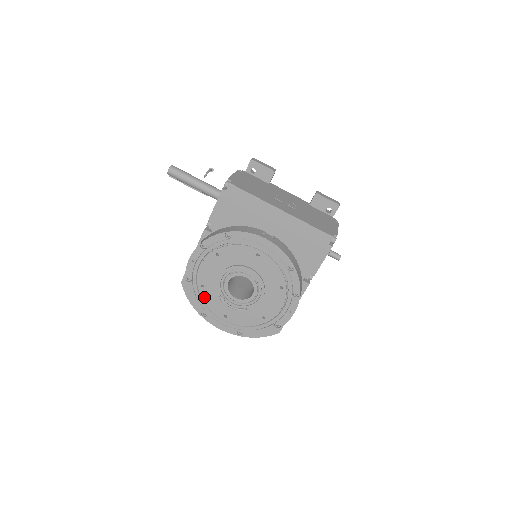
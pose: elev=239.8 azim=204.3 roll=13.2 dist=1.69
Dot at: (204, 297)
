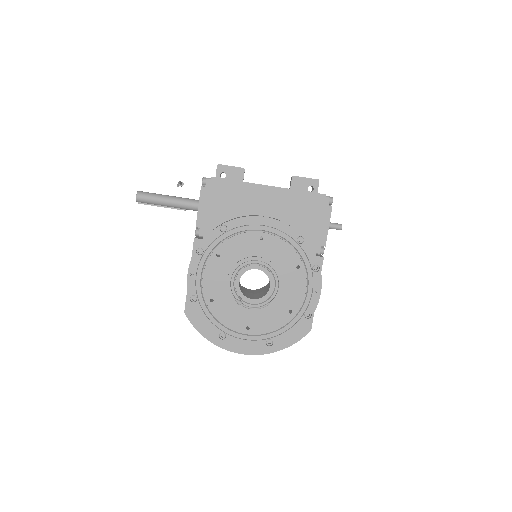
Dot at: (217, 314)
